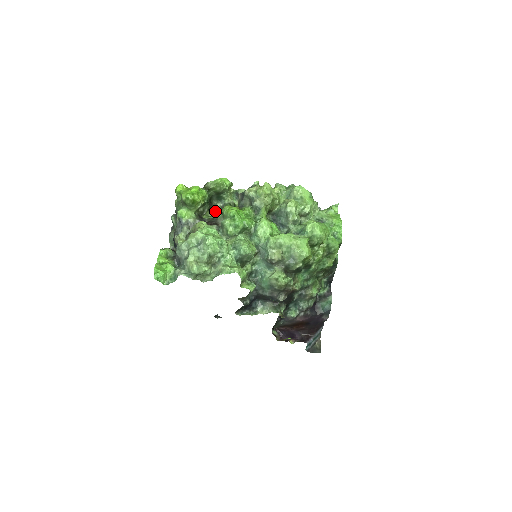
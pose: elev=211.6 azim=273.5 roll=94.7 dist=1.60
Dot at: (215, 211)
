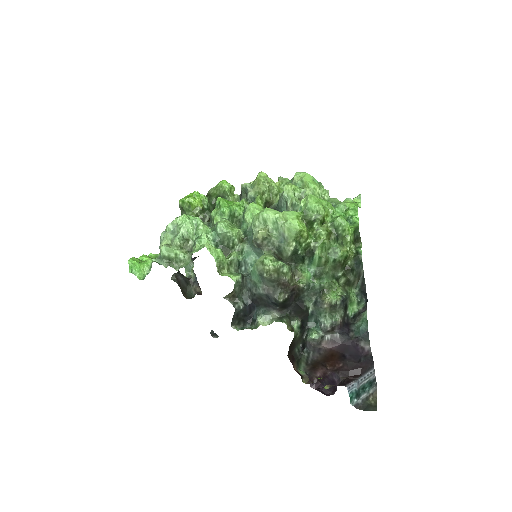
Dot at: occluded
